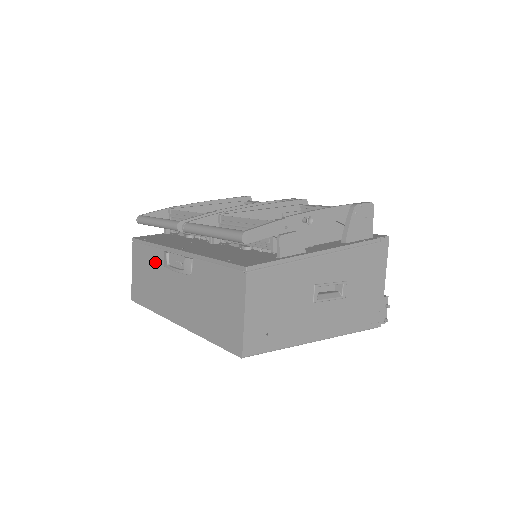
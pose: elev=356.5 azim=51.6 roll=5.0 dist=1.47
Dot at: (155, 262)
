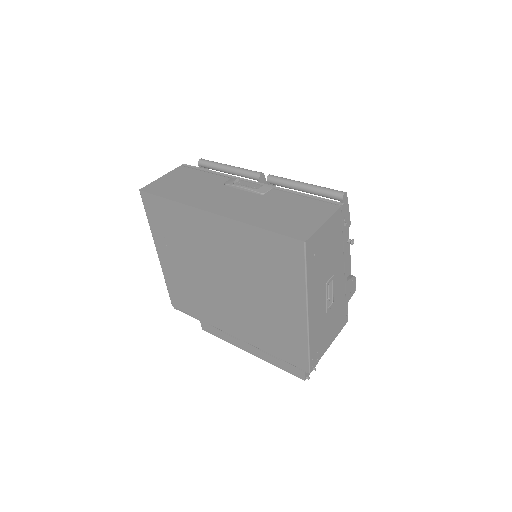
Dot at: (210, 180)
